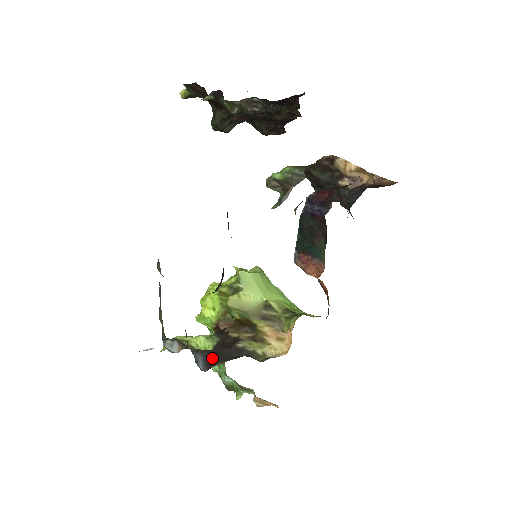
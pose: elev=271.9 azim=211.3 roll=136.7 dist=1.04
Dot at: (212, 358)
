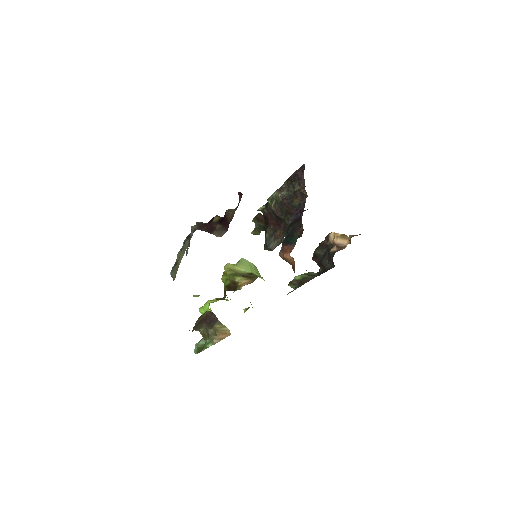
Dot at: occluded
